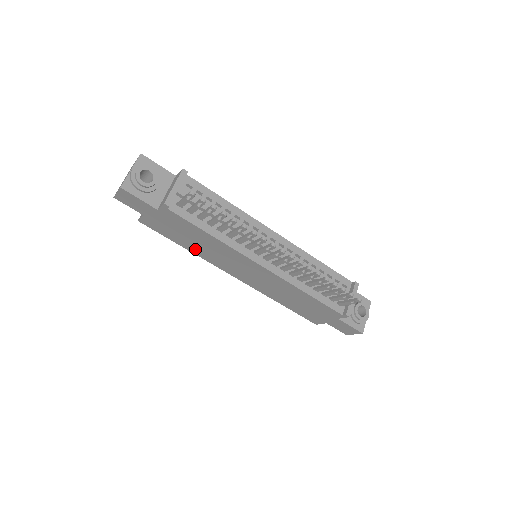
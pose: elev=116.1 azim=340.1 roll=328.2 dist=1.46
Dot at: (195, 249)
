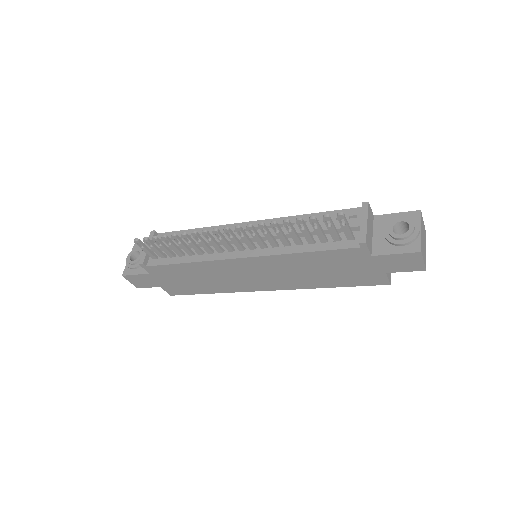
Dot at: (213, 288)
